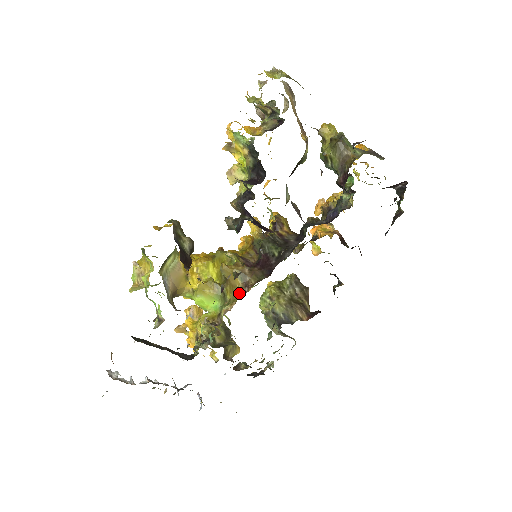
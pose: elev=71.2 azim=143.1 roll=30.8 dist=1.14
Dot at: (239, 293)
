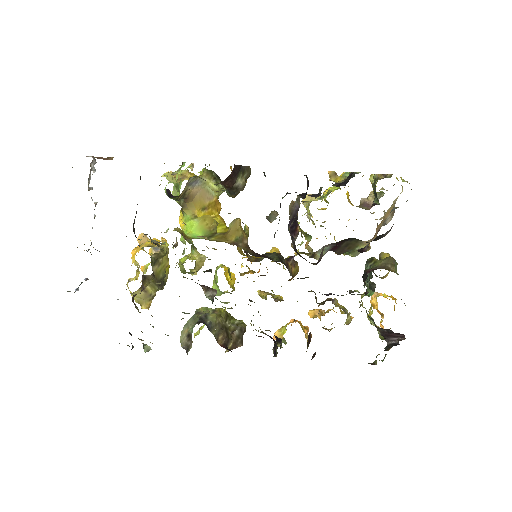
Dot at: occluded
